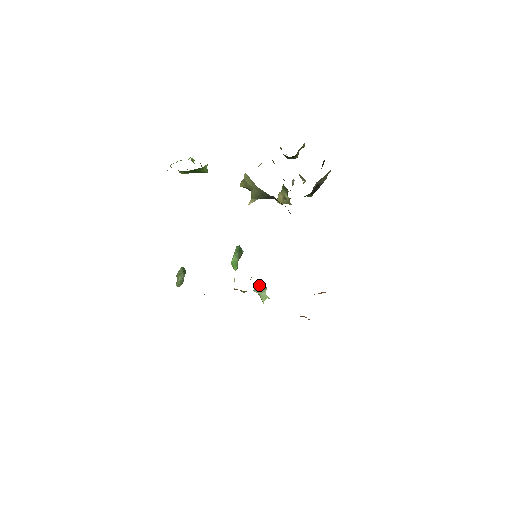
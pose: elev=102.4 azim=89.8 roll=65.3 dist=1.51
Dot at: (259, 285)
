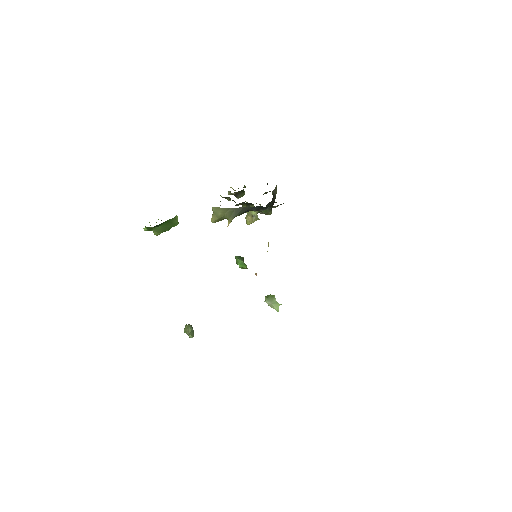
Dot at: (267, 296)
